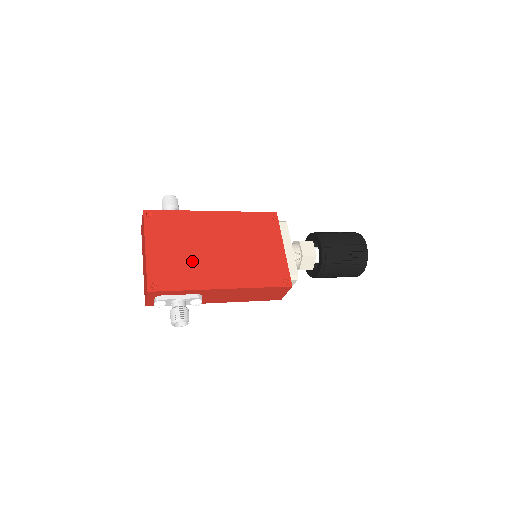
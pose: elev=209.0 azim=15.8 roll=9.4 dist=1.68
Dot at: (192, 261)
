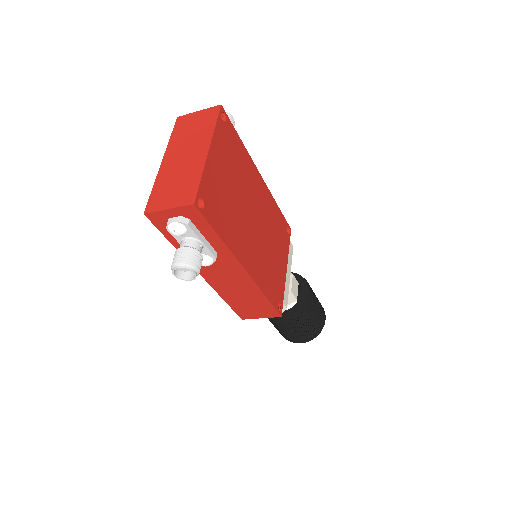
Dot at: (235, 211)
